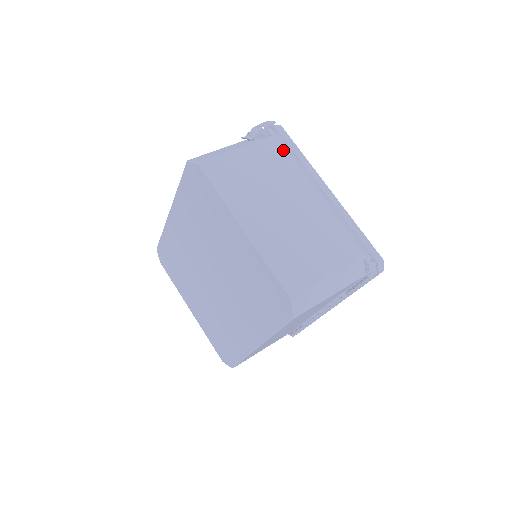
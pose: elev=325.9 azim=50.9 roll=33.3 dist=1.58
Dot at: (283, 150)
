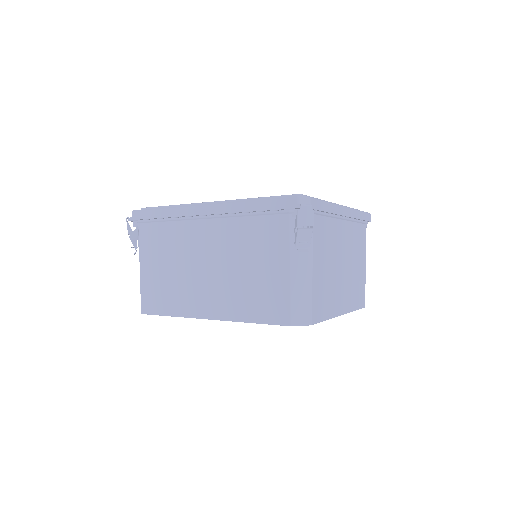
Dot at: (321, 221)
